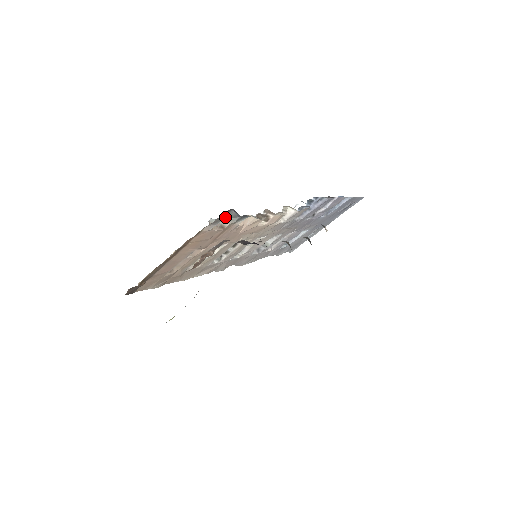
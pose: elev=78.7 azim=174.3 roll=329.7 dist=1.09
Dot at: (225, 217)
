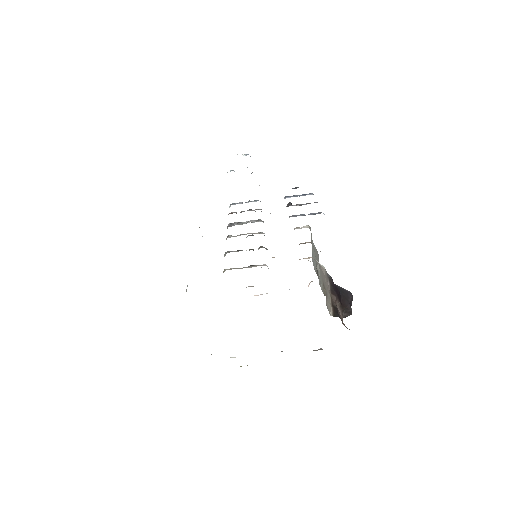
Dot at: occluded
